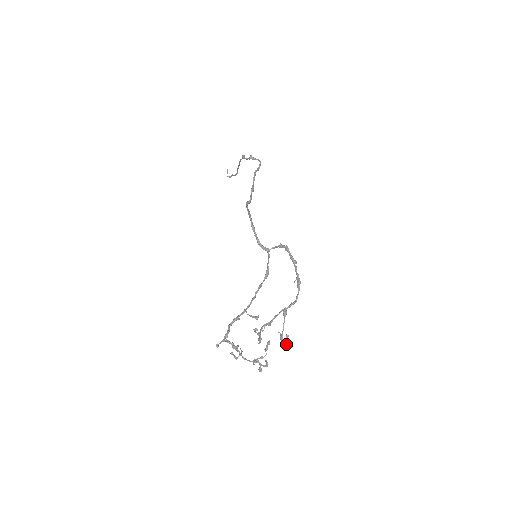
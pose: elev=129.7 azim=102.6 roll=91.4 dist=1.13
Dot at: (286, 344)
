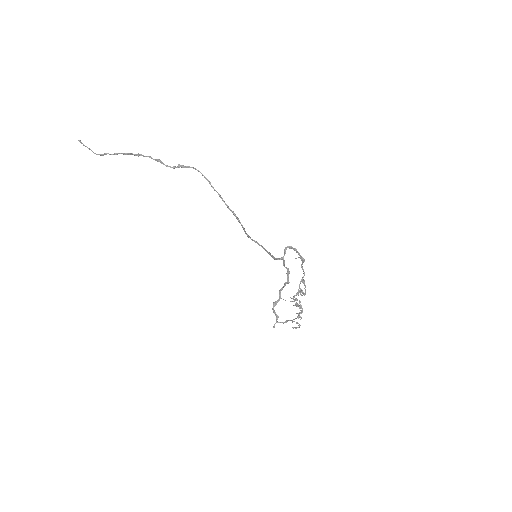
Dot at: (301, 291)
